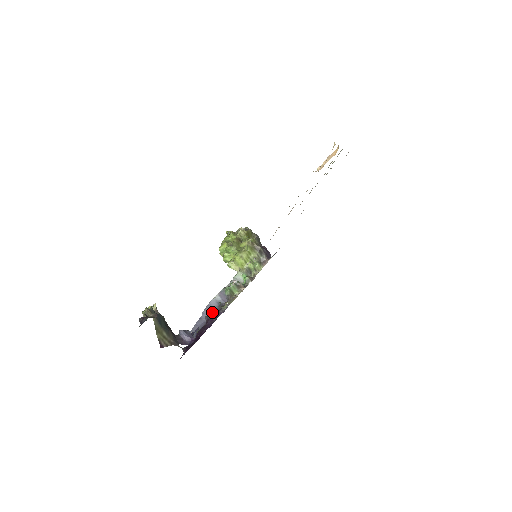
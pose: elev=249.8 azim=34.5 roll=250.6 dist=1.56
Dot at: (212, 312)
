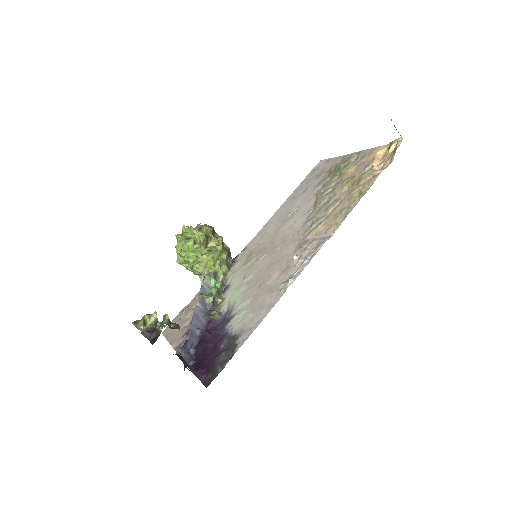
Dot at: (200, 323)
